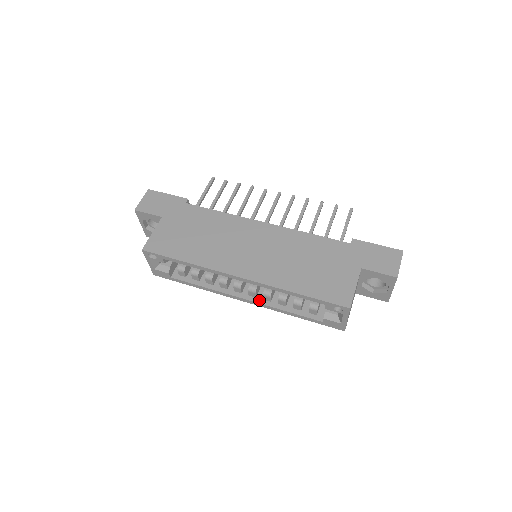
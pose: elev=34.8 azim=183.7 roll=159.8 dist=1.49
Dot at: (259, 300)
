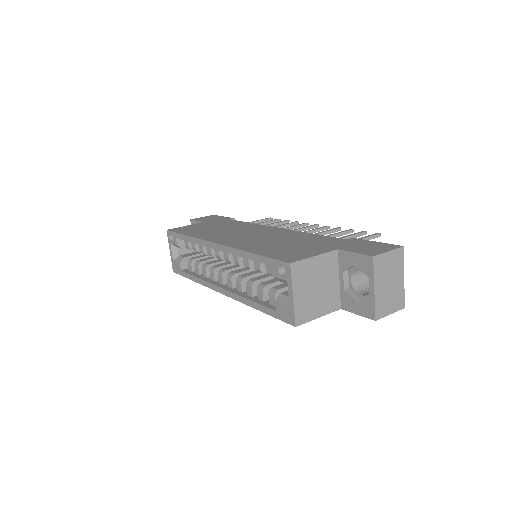
Dot at: (233, 290)
